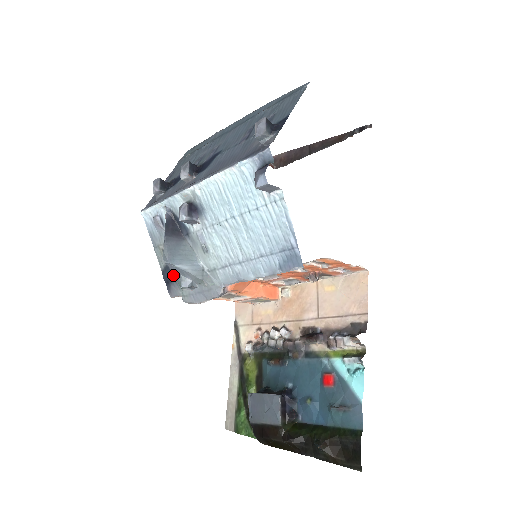
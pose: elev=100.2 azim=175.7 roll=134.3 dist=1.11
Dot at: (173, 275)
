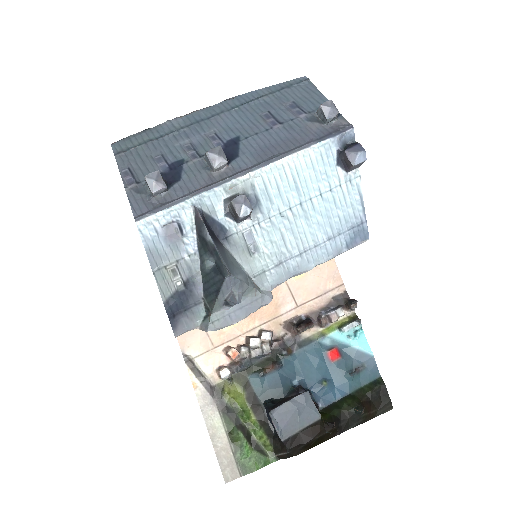
Dot at: (219, 293)
